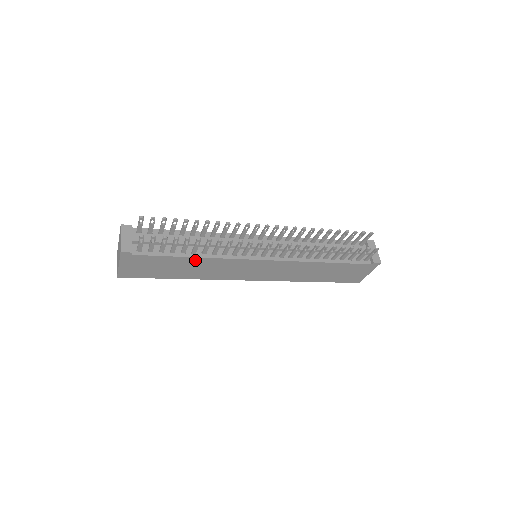
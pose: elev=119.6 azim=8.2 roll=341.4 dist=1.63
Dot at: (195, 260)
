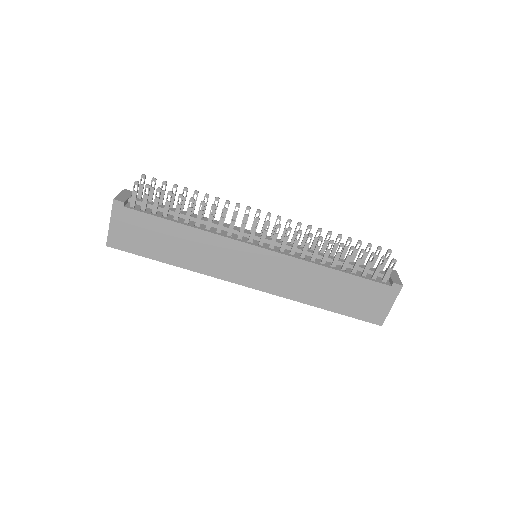
Dot at: (186, 231)
